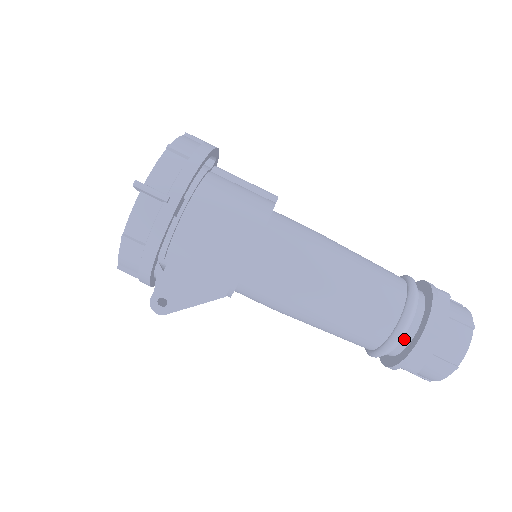
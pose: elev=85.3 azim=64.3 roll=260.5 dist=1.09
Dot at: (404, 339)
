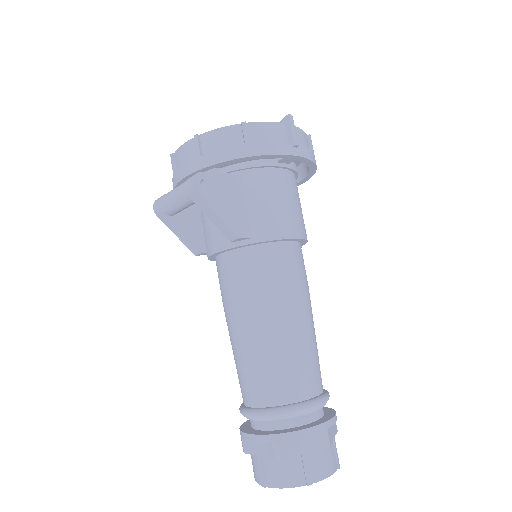
Dot at: (297, 419)
